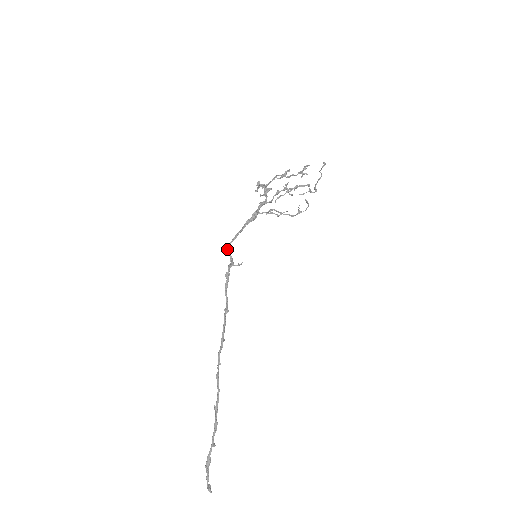
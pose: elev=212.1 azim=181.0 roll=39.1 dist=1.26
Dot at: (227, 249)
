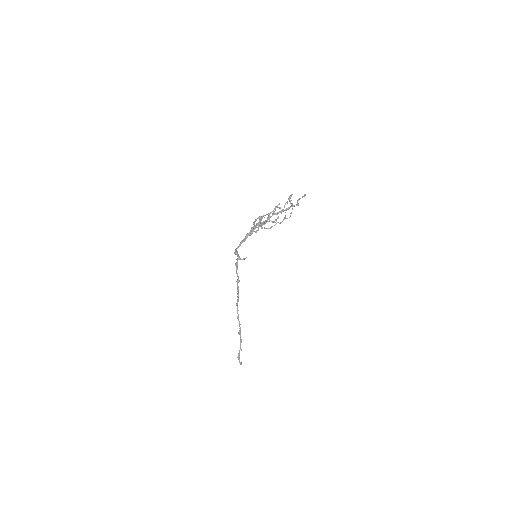
Dot at: (235, 252)
